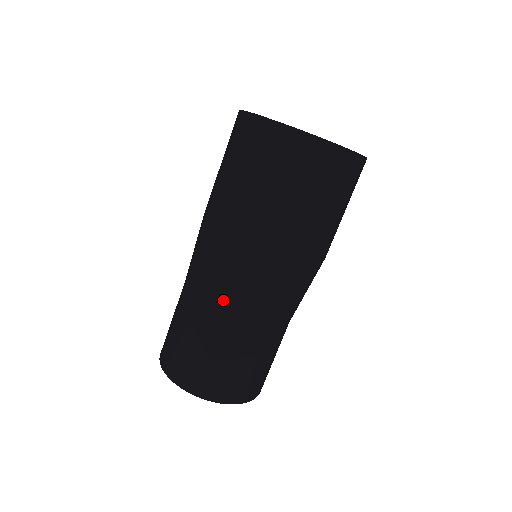
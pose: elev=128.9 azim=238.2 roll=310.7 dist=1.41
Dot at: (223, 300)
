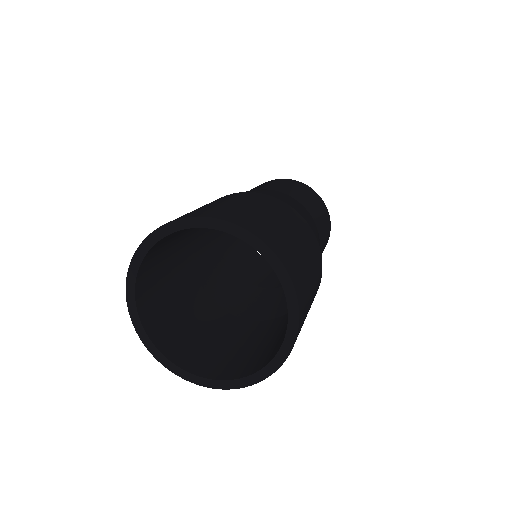
Dot at: occluded
